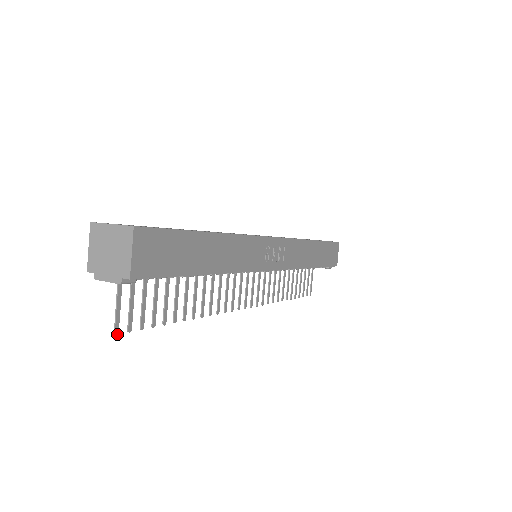
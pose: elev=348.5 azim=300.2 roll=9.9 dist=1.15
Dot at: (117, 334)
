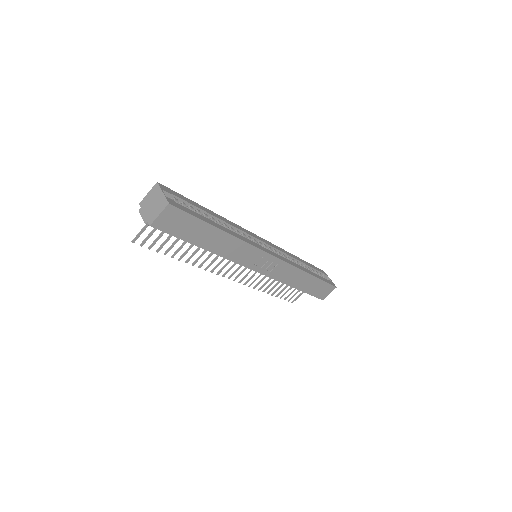
Dot at: occluded
